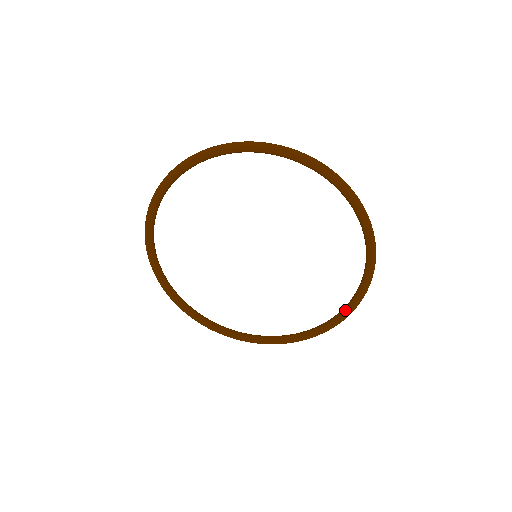
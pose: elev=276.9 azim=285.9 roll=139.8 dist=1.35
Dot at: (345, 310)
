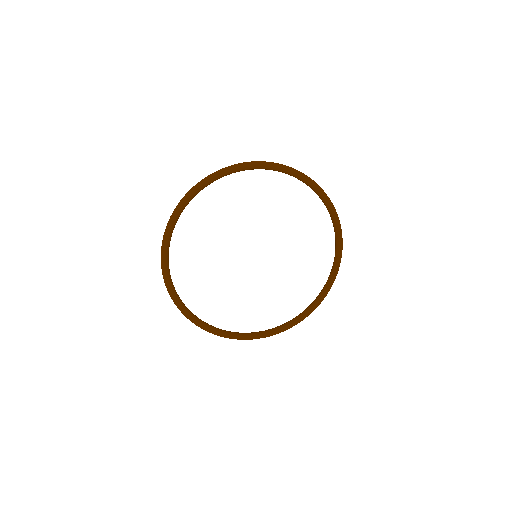
Dot at: (257, 334)
